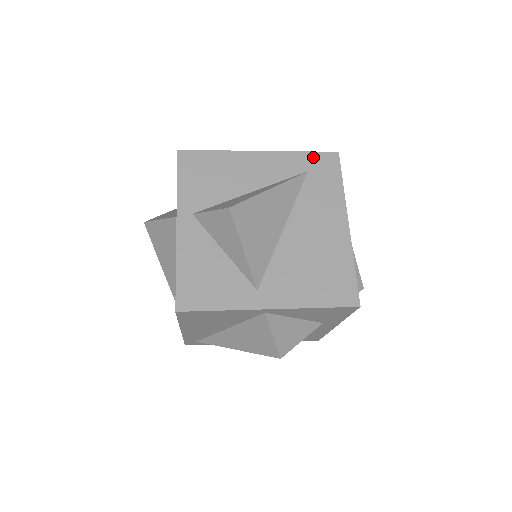
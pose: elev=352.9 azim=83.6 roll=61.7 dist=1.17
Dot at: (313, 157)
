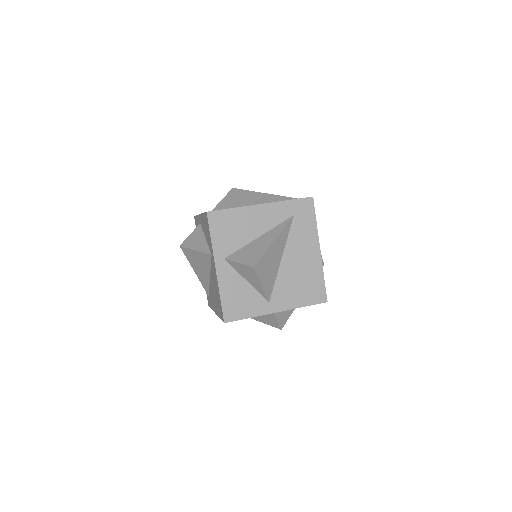
Dot at: (297, 203)
